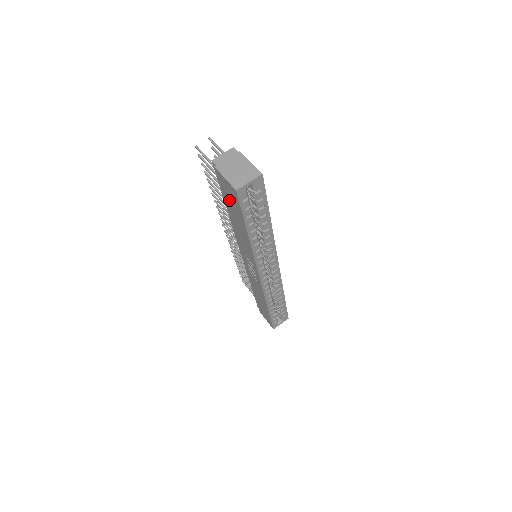
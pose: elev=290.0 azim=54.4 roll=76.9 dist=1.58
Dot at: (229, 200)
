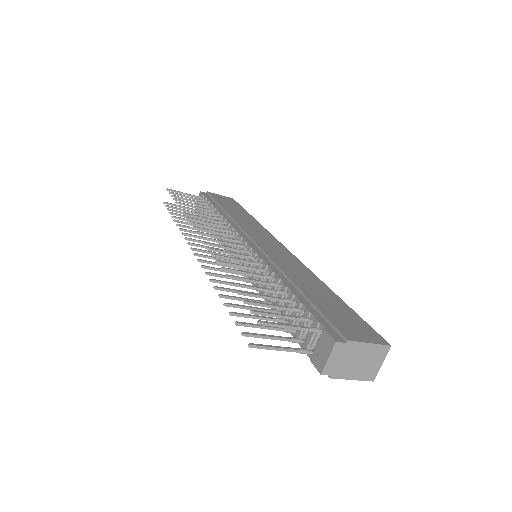
Dot at: occluded
